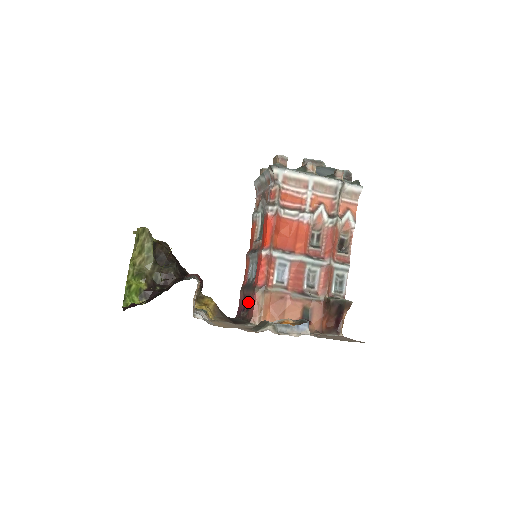
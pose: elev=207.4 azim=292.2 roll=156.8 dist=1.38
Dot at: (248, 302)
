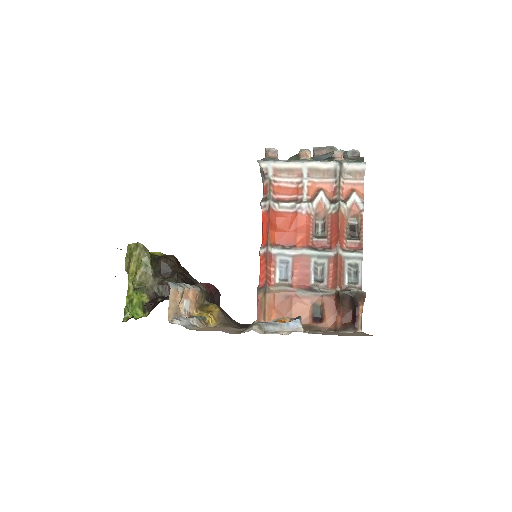
Dot at: occluded
